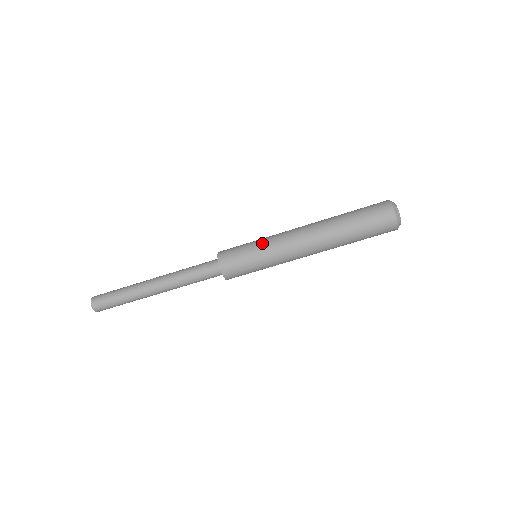
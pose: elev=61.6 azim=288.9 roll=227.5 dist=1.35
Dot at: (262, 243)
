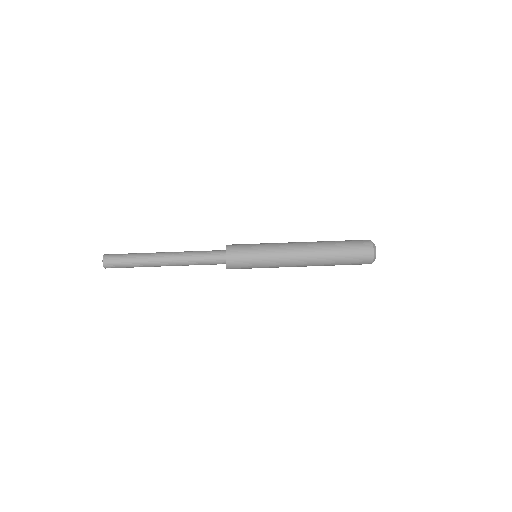
Dot at: occluded
